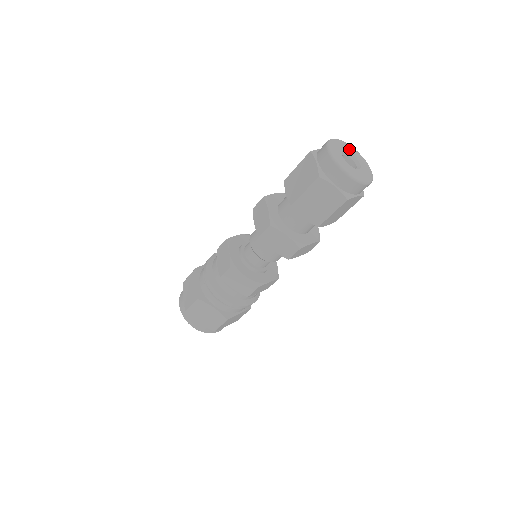
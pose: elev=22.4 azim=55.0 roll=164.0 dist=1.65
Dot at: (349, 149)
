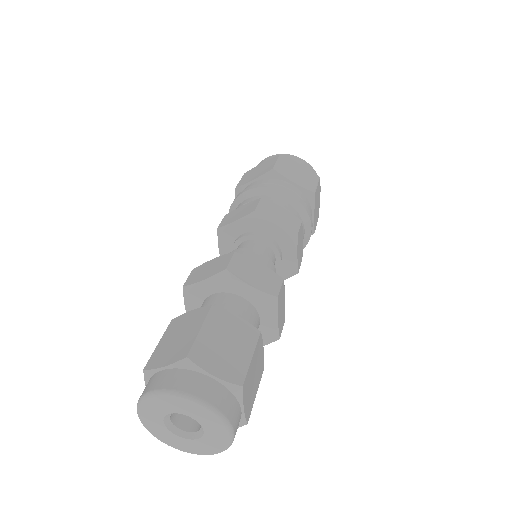
Dot at: (184, 409)
